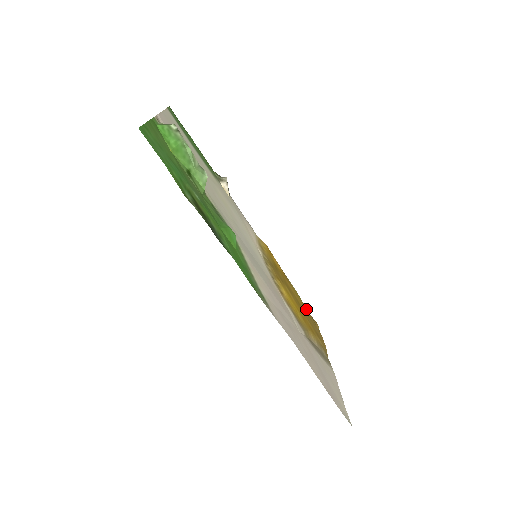
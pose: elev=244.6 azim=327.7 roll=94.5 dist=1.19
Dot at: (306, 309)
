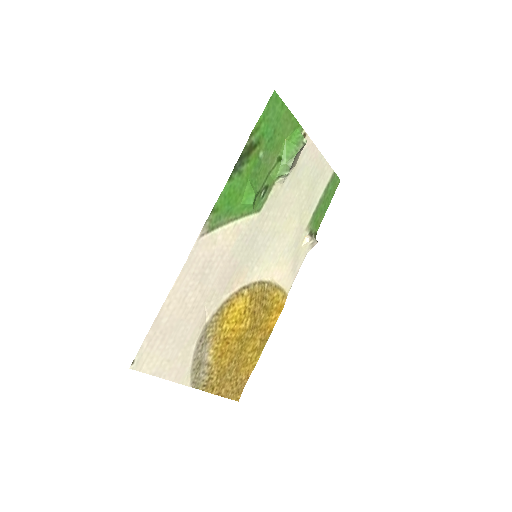
Dot at: (246, 376)
